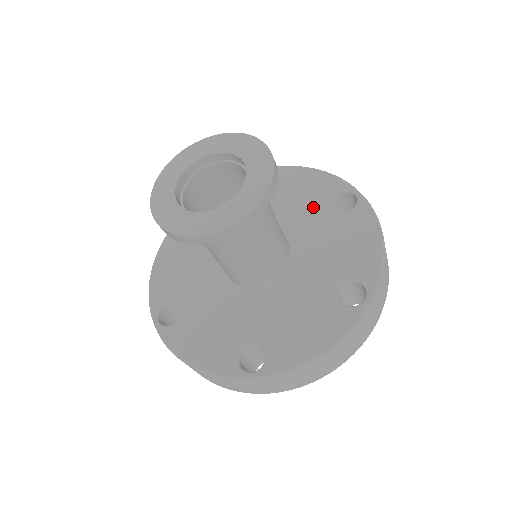
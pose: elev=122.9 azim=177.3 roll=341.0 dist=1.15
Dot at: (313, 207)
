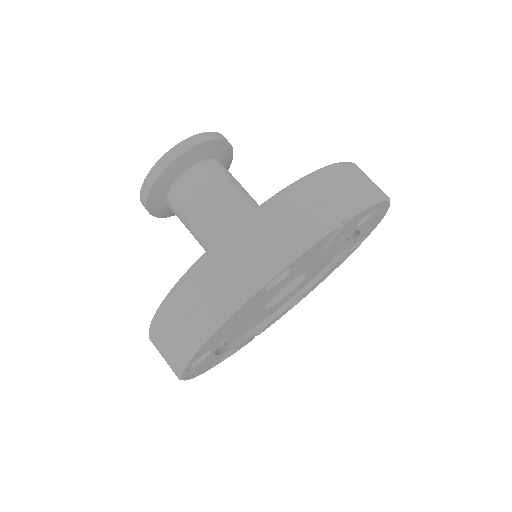
Dot at: occluded
